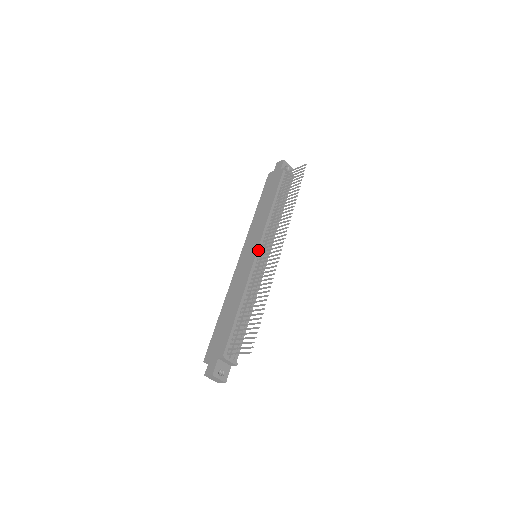
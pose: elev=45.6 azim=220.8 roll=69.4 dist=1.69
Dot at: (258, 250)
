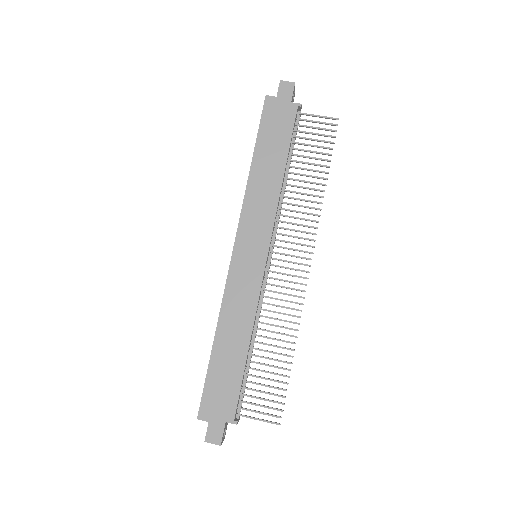
Dot at: (267, 256)
